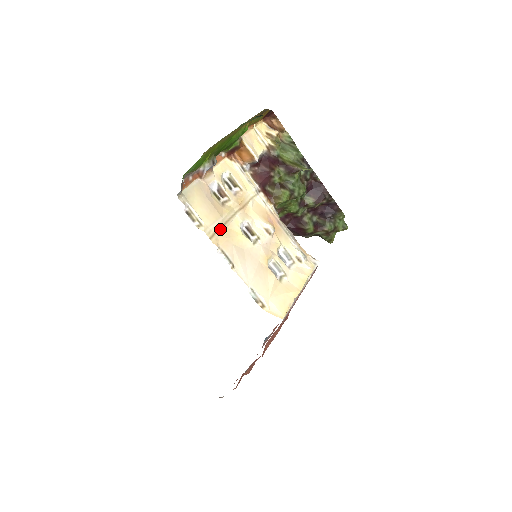
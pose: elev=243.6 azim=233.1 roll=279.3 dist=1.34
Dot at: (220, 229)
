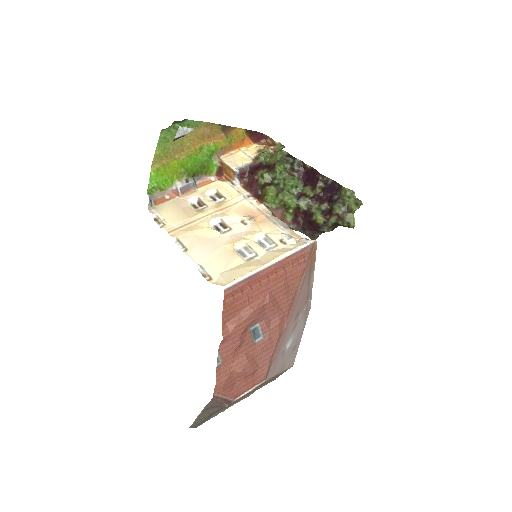
Dot at: (184, 226)
